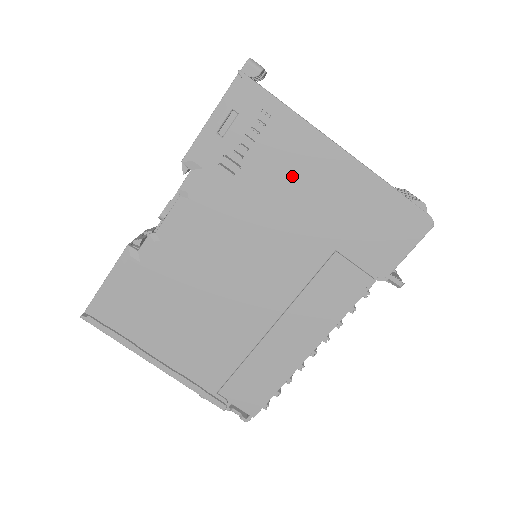
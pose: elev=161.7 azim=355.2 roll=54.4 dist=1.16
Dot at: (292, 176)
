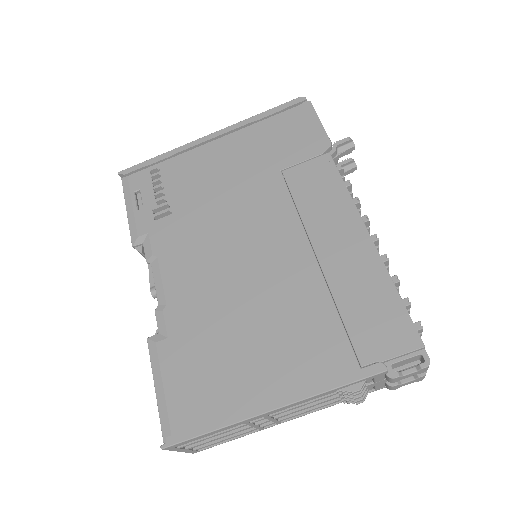
Dot at: (203, 176)
